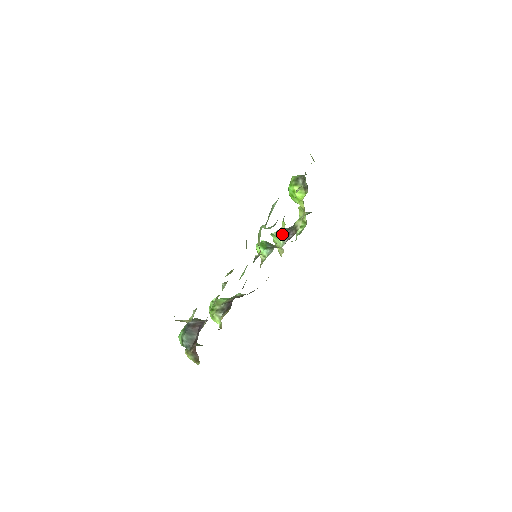
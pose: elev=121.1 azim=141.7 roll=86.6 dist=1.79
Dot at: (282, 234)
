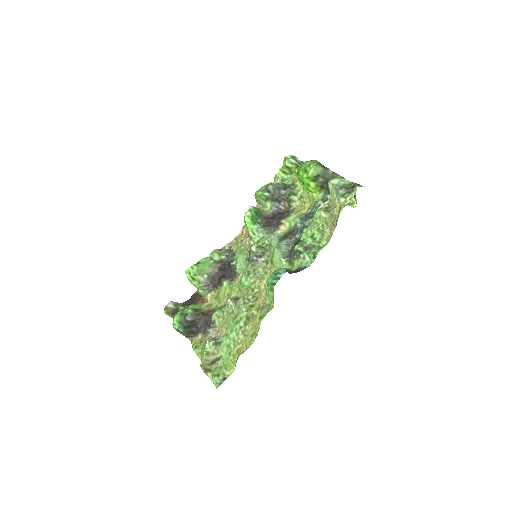
Dot at: (283, 229)
